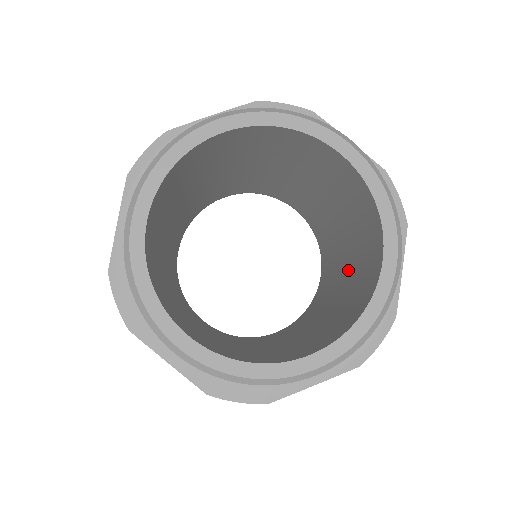
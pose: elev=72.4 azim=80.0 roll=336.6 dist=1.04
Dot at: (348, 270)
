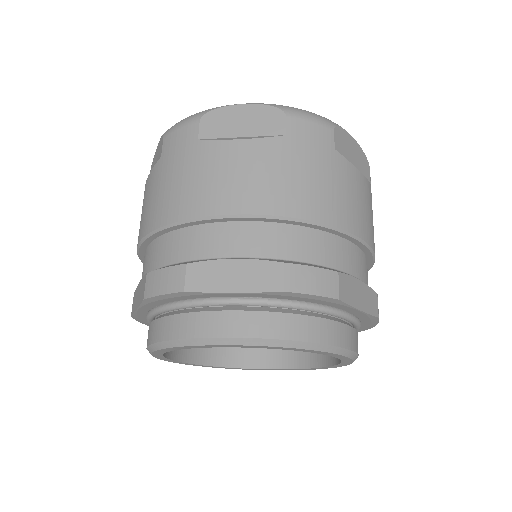
Dot at: occluded
